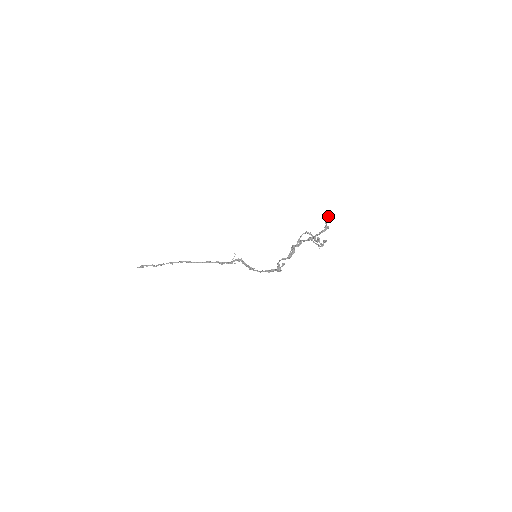
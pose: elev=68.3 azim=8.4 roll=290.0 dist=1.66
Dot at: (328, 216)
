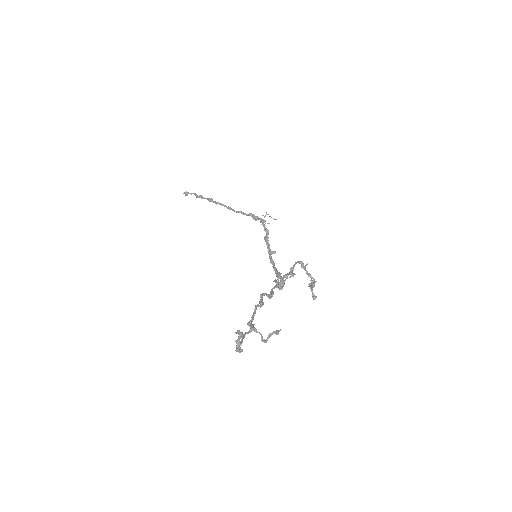
Dot at: (238, 337)
